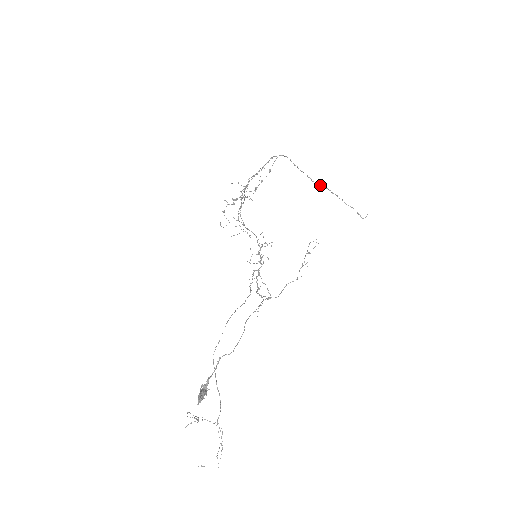
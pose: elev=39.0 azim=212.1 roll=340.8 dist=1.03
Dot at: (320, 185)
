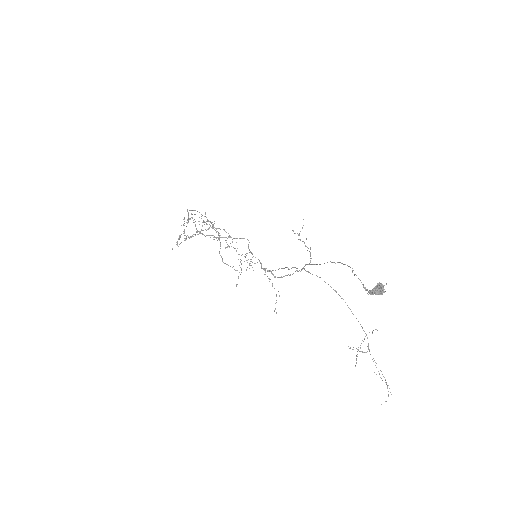
Dot at: occluded
